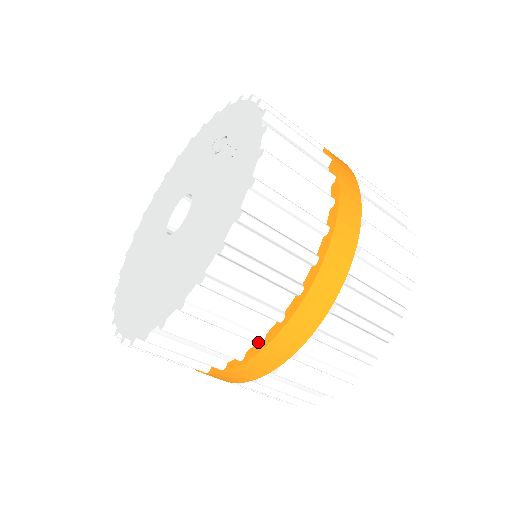
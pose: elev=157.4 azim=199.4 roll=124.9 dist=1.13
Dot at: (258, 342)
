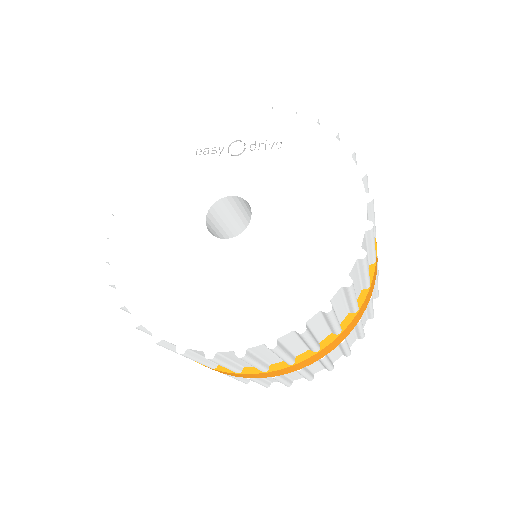
Dot at: (369, 285)
